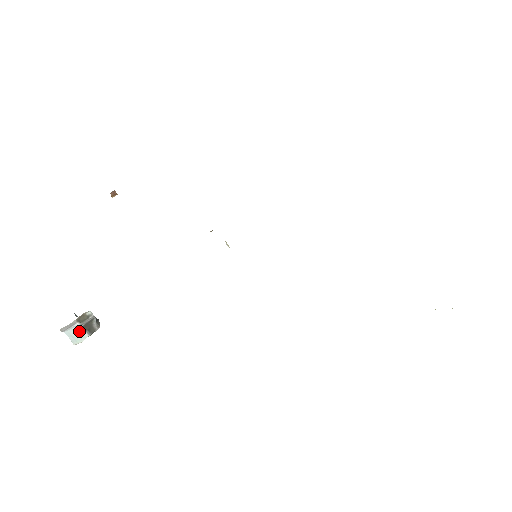
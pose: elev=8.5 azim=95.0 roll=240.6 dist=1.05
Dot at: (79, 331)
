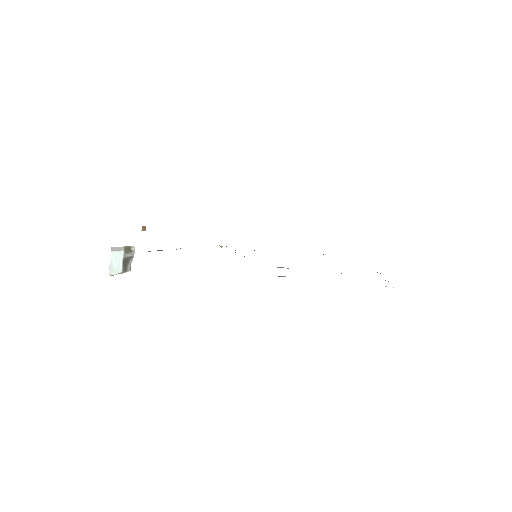
Dot at: (119, 261)
